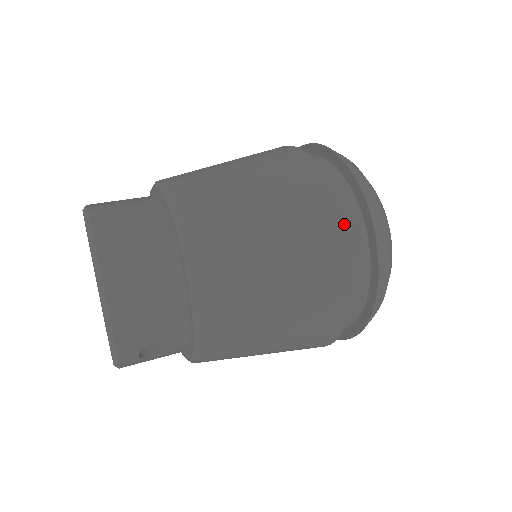
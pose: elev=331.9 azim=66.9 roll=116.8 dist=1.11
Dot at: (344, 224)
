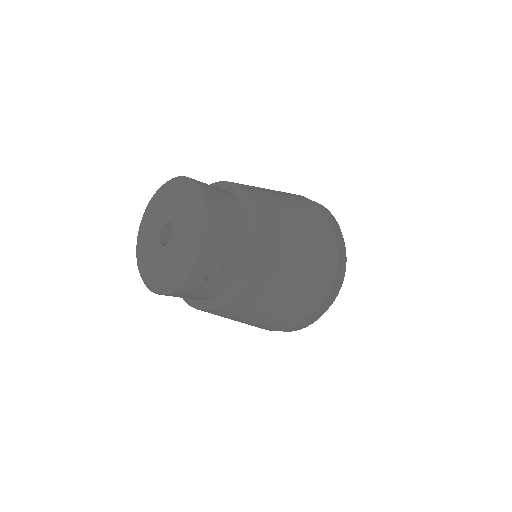
Dot at: occluded
